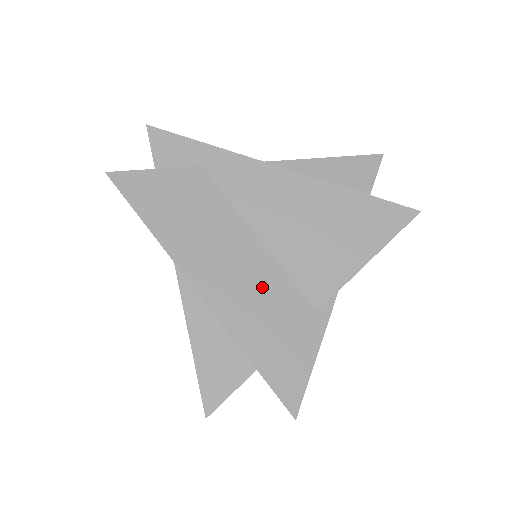
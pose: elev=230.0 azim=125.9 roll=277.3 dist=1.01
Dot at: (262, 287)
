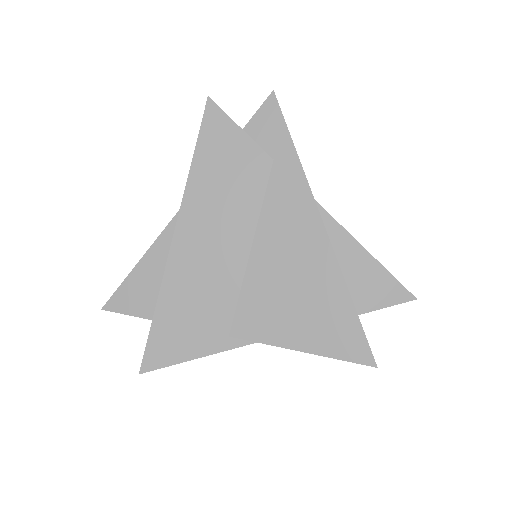
Dot at: (214, 281)
